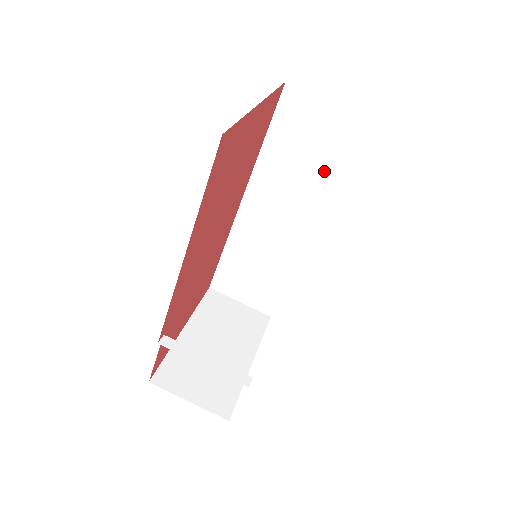
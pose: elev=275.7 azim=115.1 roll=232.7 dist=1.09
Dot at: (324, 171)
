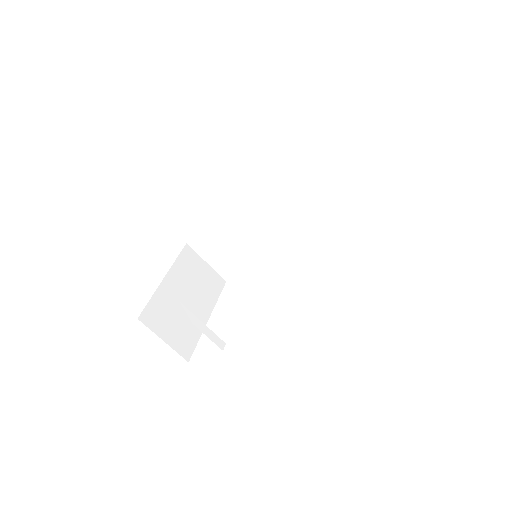
Dot at: (323, 206)
